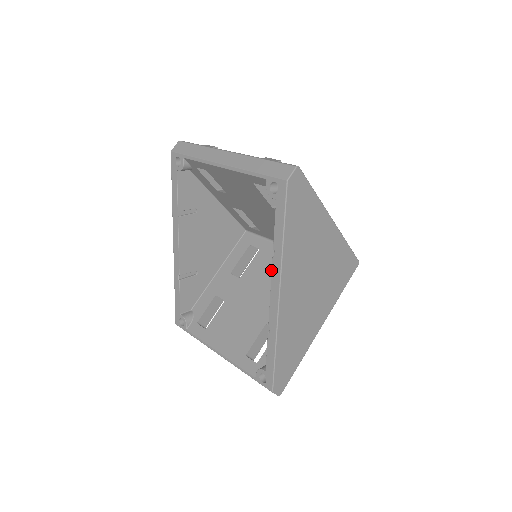
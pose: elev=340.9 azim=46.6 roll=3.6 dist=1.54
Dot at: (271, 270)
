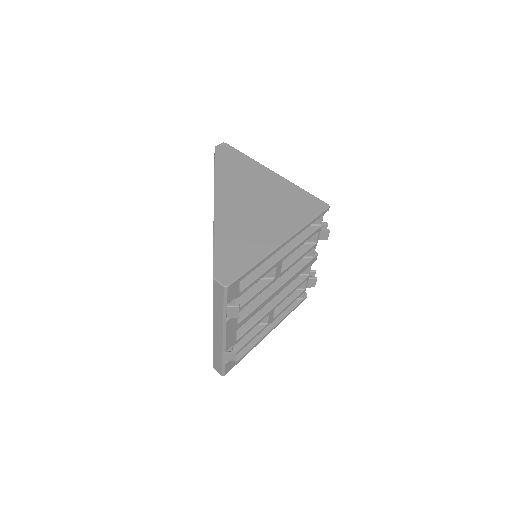
Dot at: occluded
